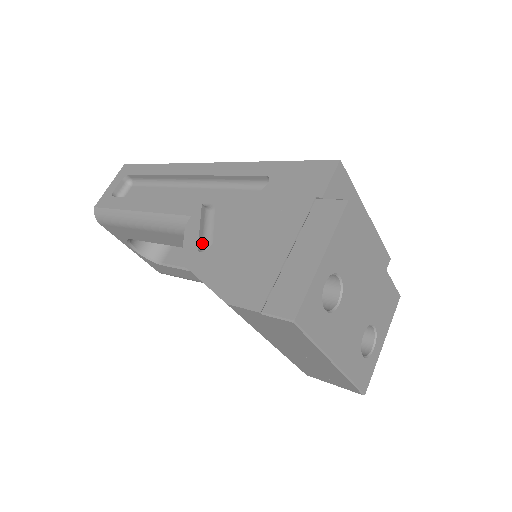
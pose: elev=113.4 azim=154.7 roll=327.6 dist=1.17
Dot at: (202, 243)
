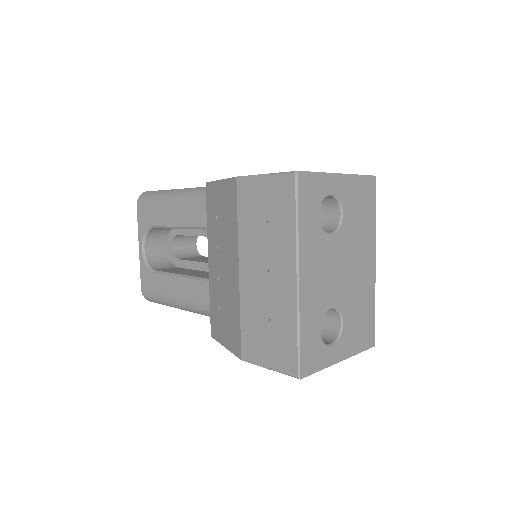
Dot at: occluded
